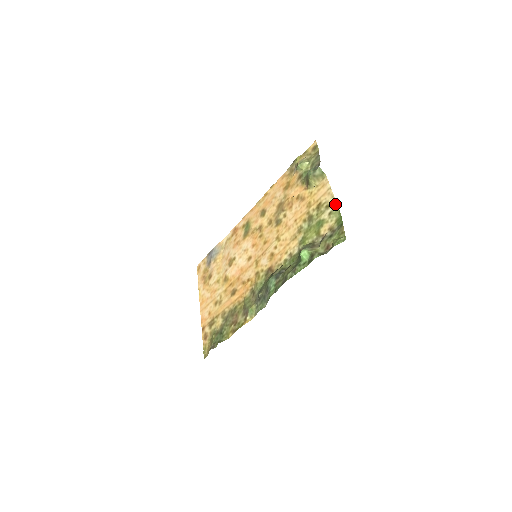
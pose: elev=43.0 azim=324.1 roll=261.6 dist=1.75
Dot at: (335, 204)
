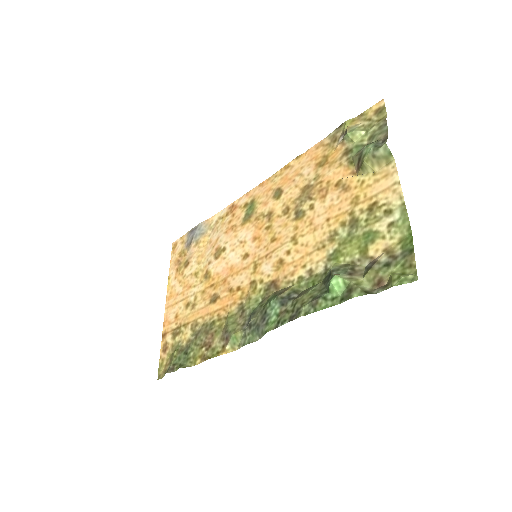
Dot at: (403, 211)
